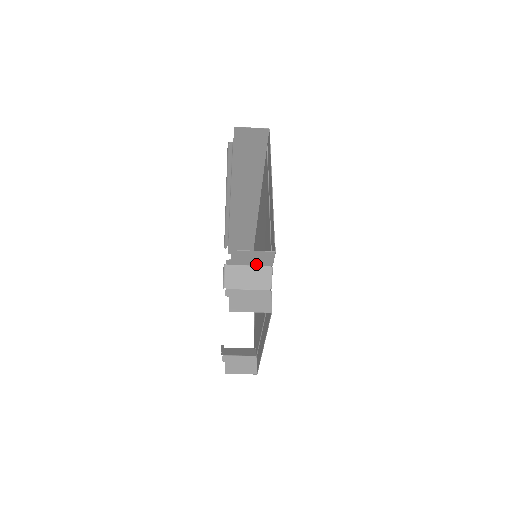
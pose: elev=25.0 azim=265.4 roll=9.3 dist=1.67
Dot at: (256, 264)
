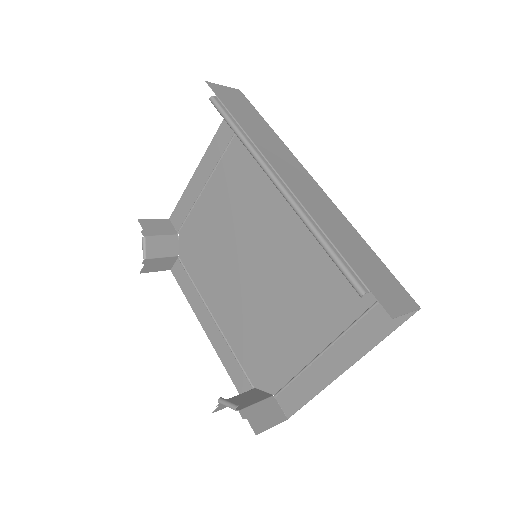
Dot at: (263, 403)
